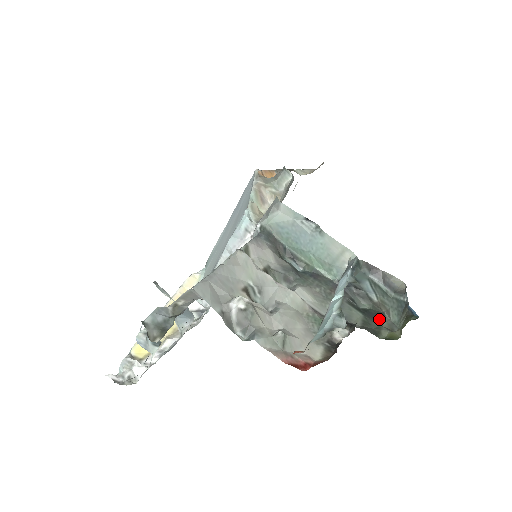
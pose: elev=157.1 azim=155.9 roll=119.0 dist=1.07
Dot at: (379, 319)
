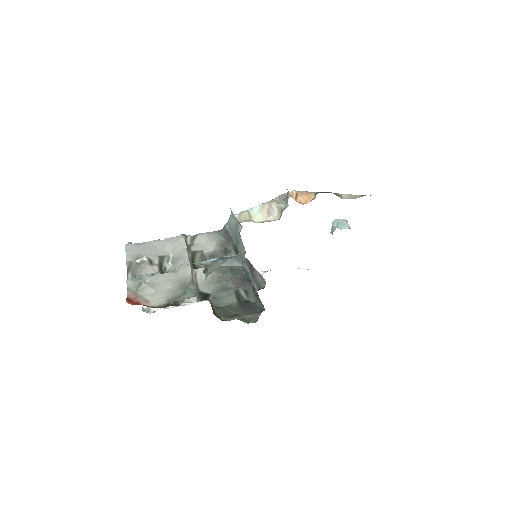
Dot at: (250, 311)
